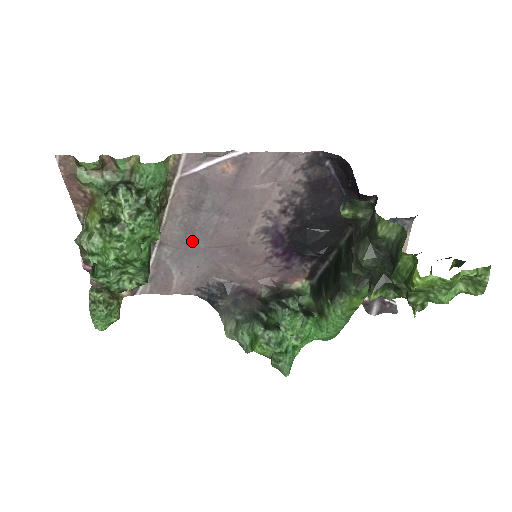
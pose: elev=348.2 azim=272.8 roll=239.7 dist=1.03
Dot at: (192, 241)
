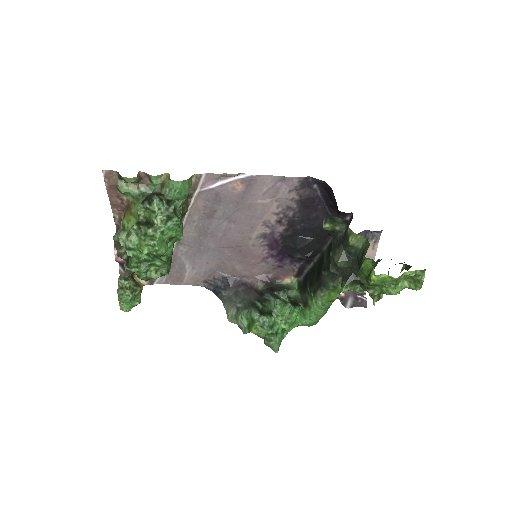
Dot at: (204, 242)
